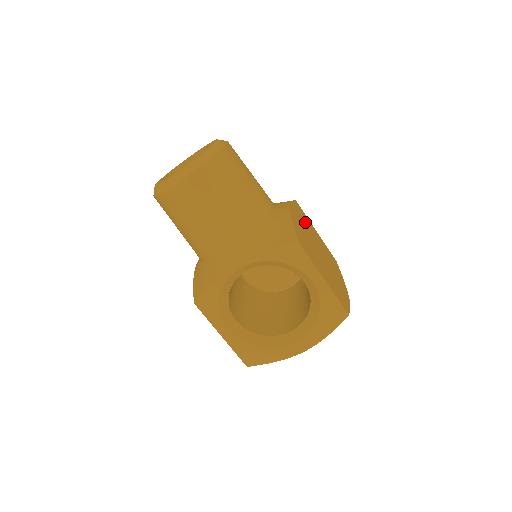
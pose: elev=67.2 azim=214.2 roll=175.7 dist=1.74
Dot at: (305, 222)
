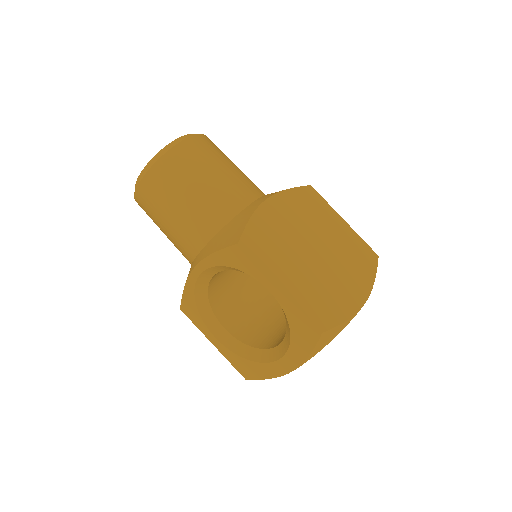
Dot at: (309, 212)
